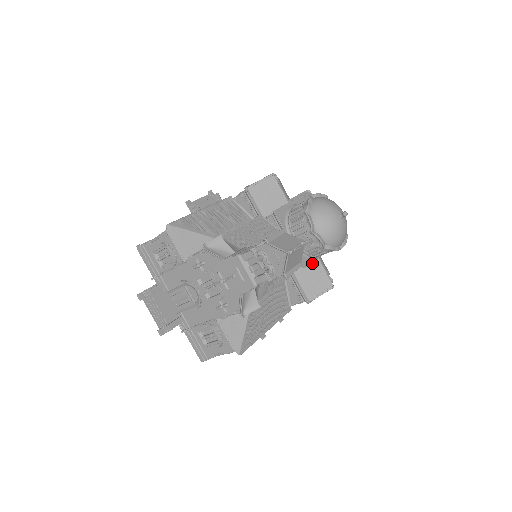
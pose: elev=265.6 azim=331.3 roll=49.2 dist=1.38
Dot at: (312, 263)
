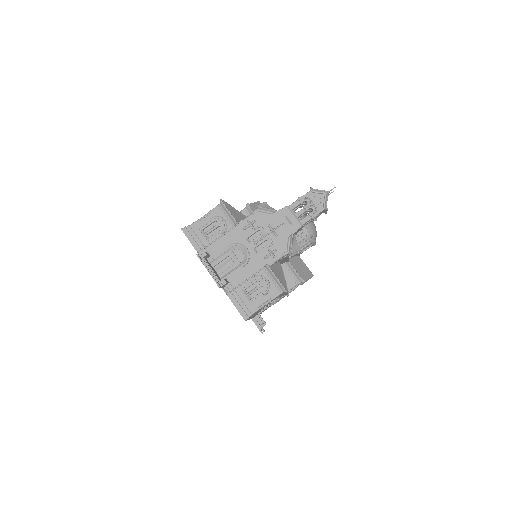
Dot at: (297, 258)
